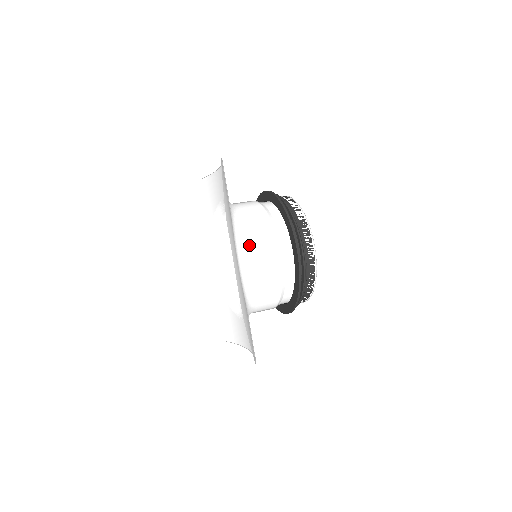
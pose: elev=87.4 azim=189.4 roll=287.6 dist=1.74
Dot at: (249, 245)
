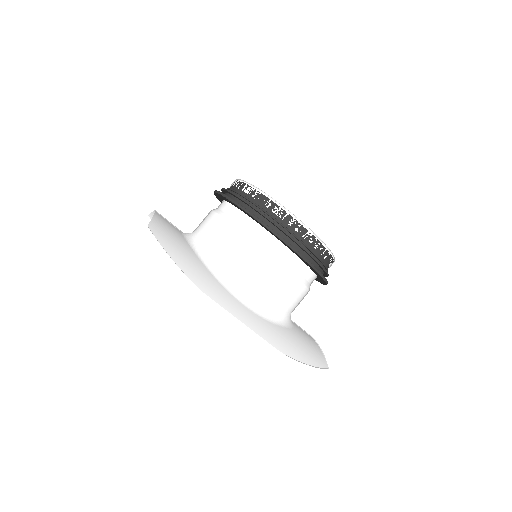
Dot at: (242, 277)
